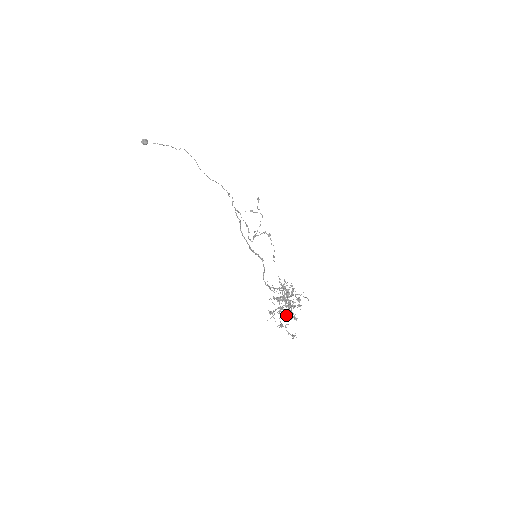
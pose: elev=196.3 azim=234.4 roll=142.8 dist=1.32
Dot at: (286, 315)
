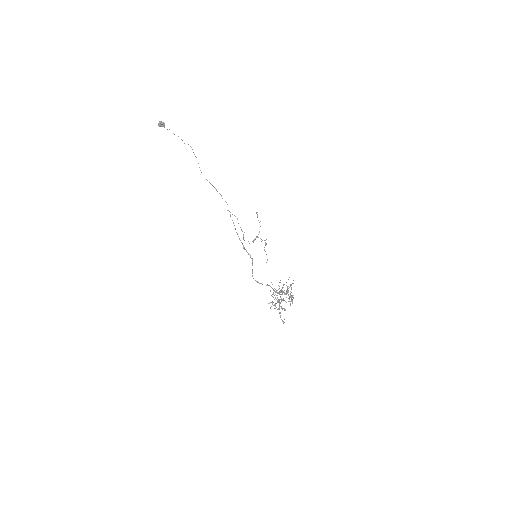
Dot at: occluded
